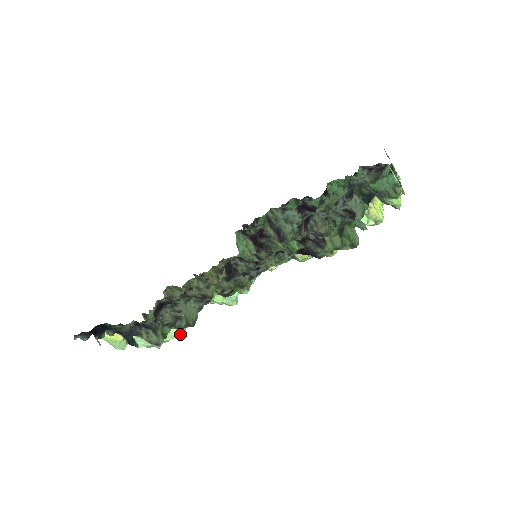
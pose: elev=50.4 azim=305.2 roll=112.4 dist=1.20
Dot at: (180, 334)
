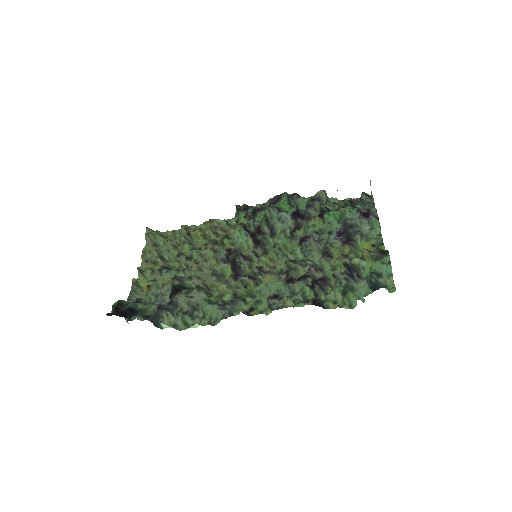
Dot at: occluded
